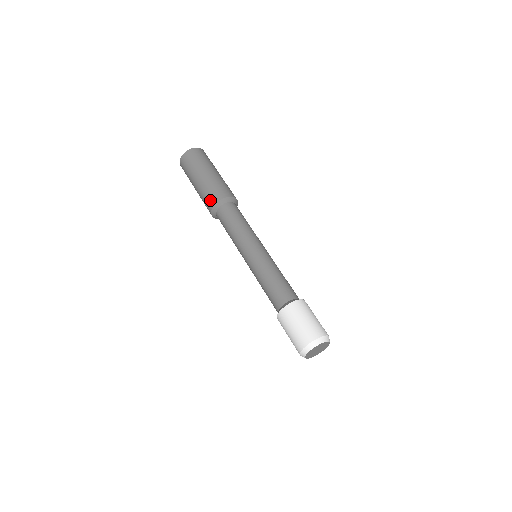
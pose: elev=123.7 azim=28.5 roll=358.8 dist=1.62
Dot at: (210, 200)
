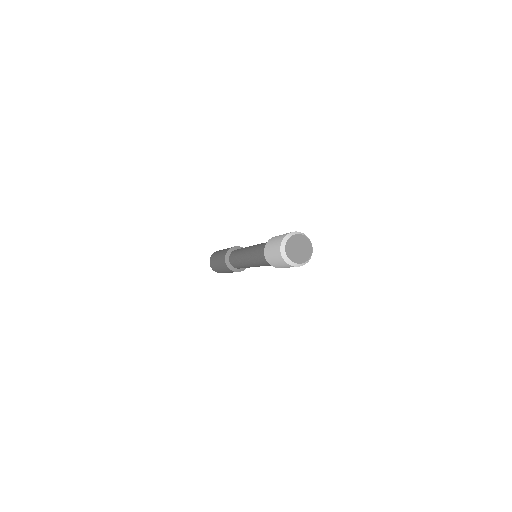
Dot at: occluded
